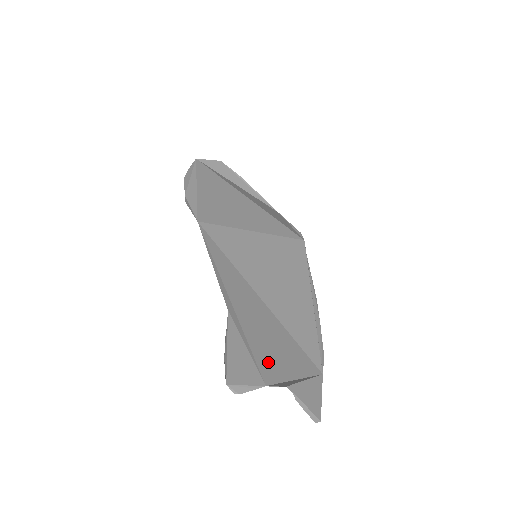
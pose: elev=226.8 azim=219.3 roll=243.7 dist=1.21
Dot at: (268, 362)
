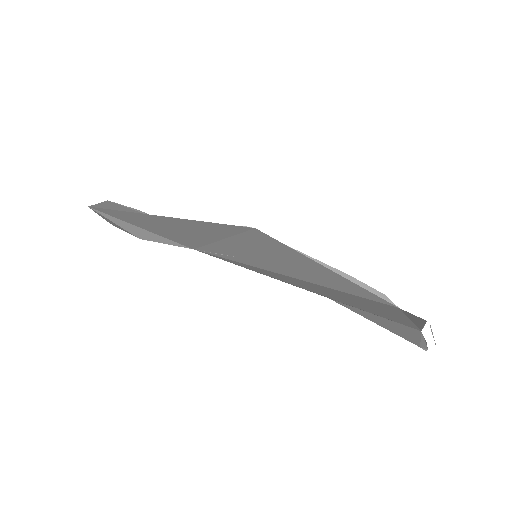
Dot at: (391, 317)
